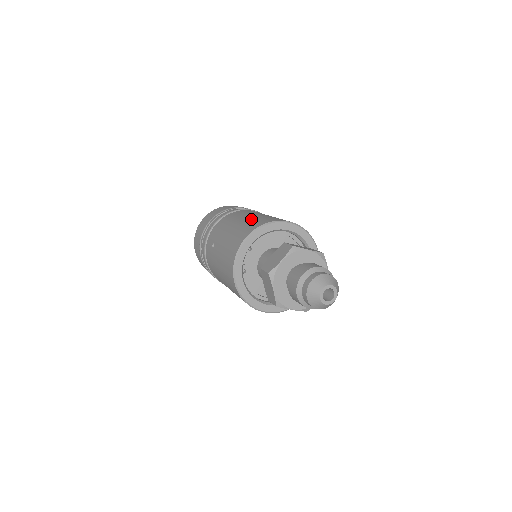
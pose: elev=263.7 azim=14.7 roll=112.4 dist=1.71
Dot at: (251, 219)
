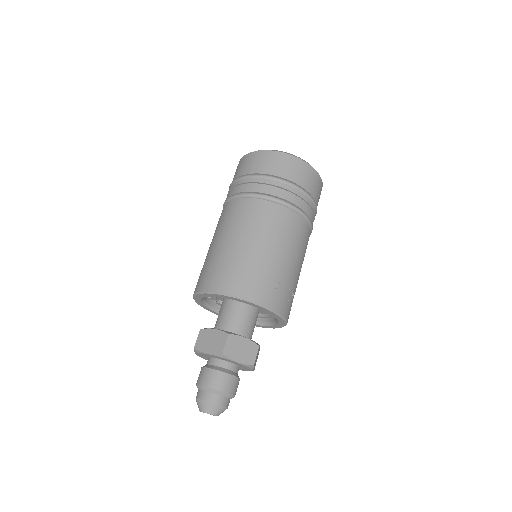
Dot at: (206, 260)
